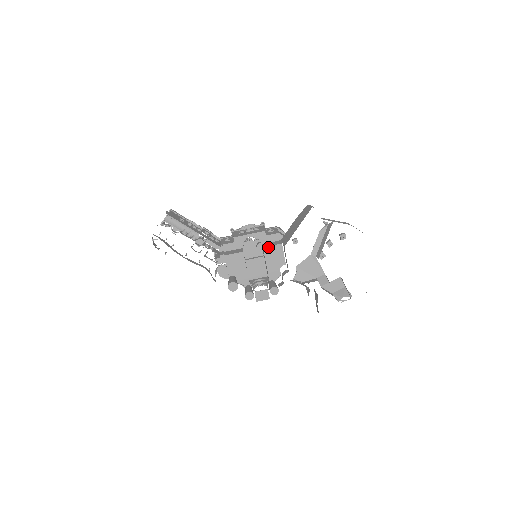
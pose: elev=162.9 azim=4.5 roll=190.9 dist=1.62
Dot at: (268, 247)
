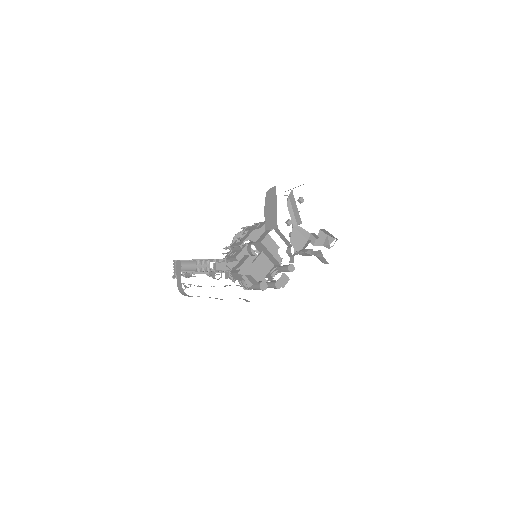
Dot at: occluded
